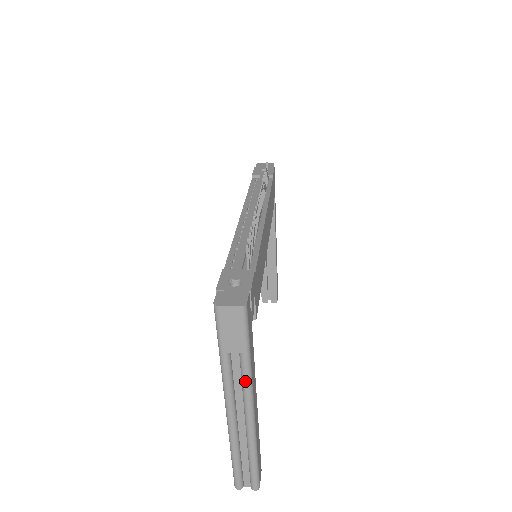
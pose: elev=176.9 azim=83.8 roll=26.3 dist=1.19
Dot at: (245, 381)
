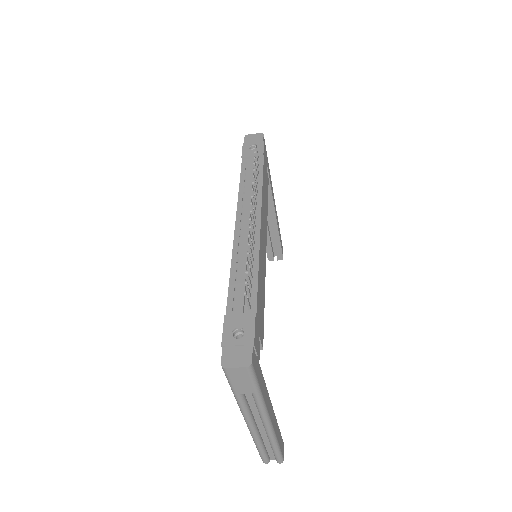
Dot at: (259, 408)
